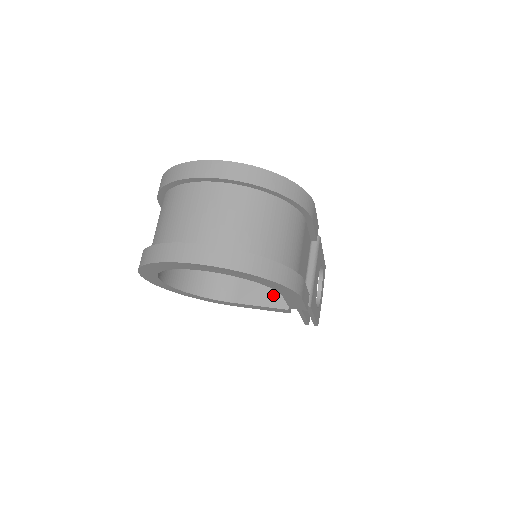
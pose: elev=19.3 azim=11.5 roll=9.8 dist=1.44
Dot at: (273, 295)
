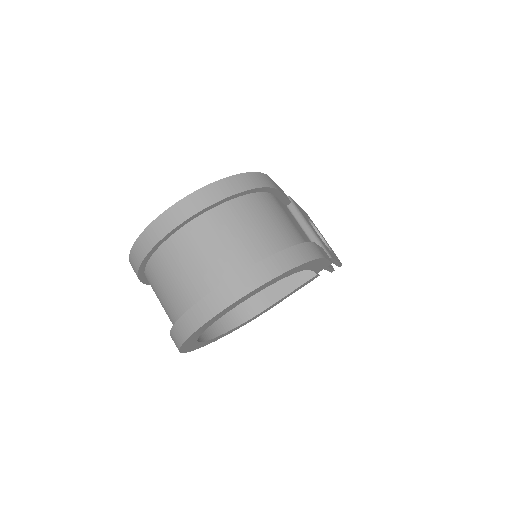
Dot at: (295, 274)
